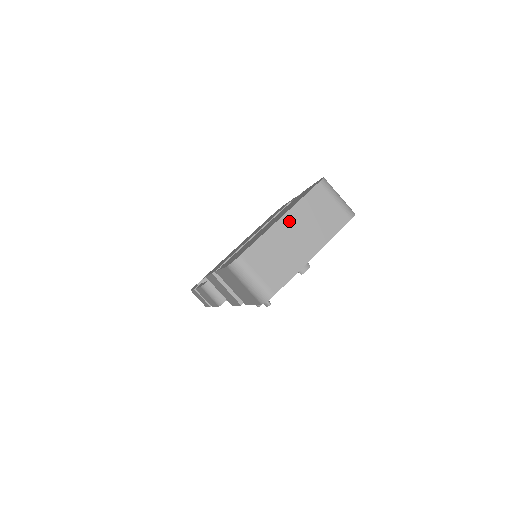
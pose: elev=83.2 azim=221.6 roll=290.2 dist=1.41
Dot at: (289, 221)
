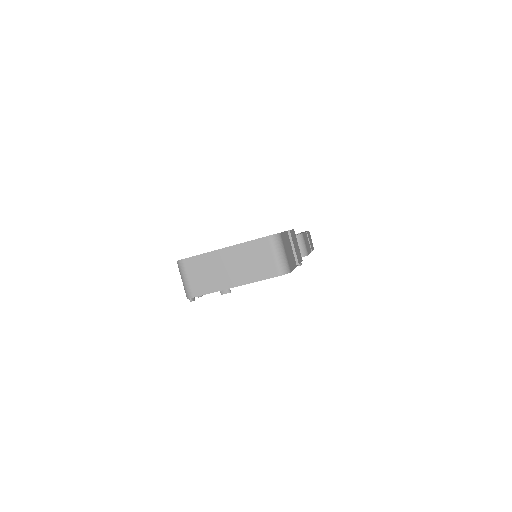
Dot at: (229, 253)
